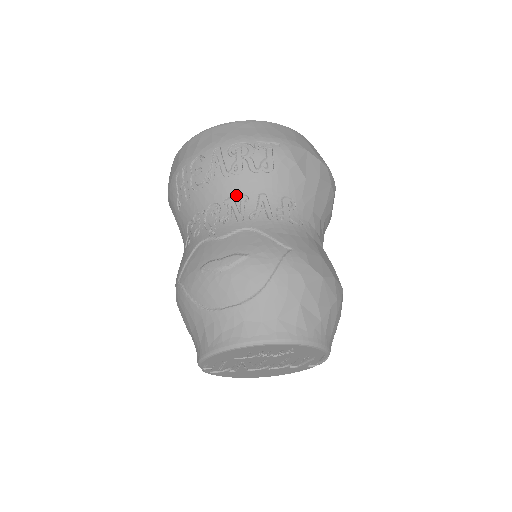
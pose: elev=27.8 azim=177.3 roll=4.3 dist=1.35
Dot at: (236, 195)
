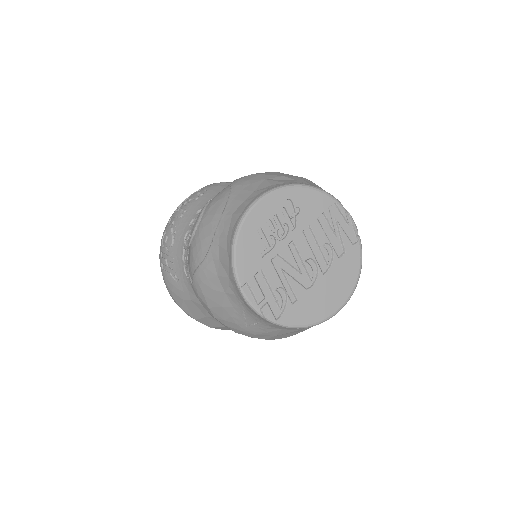
Dot at: (194, 216)
